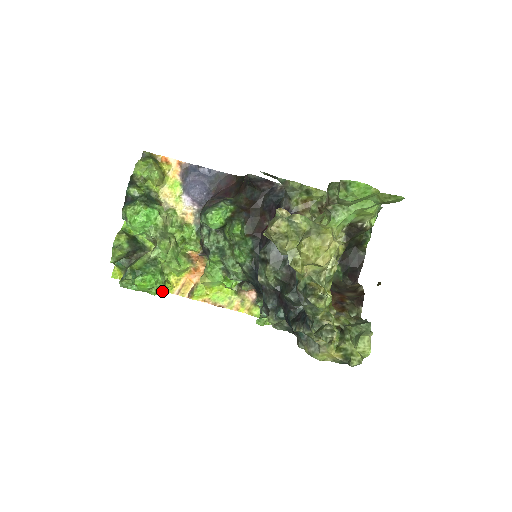
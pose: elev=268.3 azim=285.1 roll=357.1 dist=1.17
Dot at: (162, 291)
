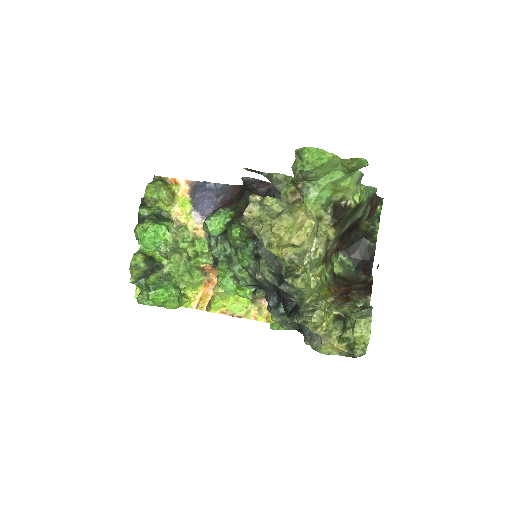
Dot at: (177, 304)
